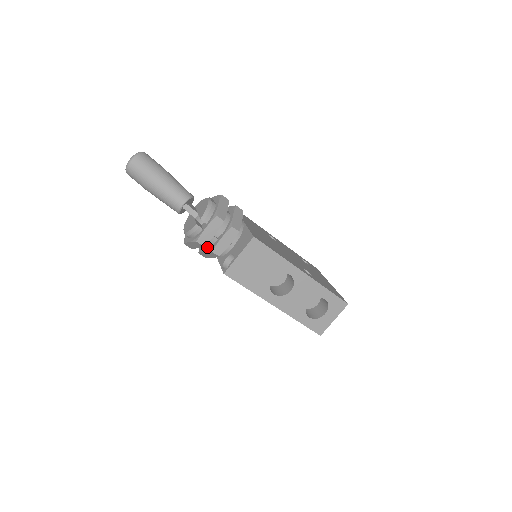
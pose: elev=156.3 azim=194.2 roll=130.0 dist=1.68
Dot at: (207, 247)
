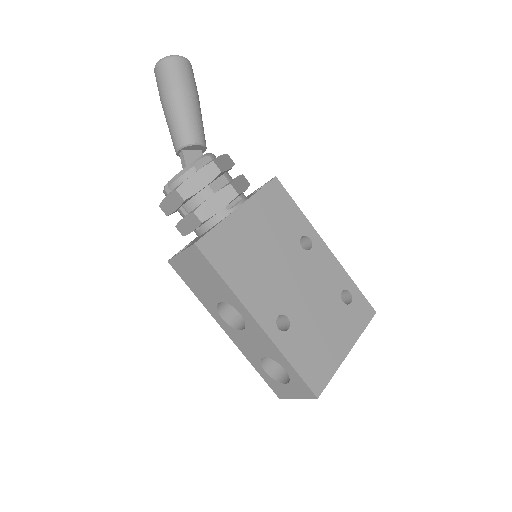
Dot at: occluded
